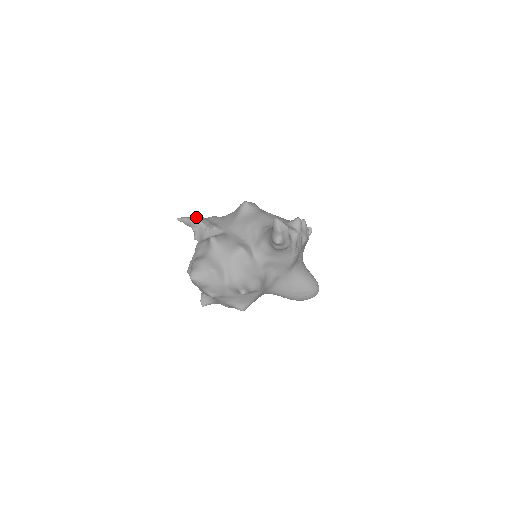
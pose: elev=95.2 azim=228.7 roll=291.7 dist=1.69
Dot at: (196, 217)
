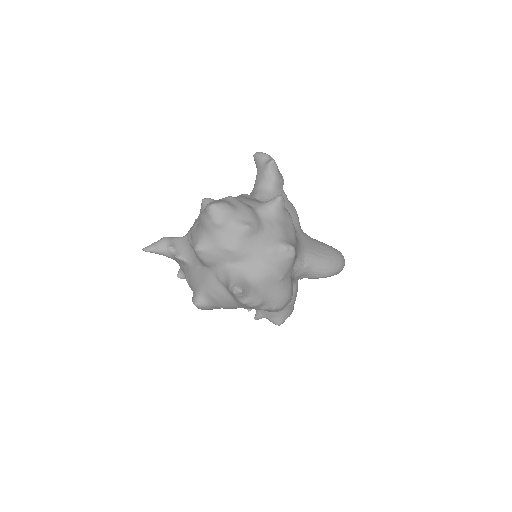
Dot at: occluded
